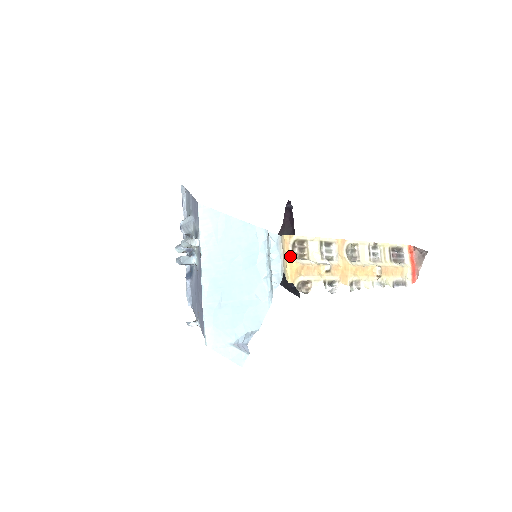
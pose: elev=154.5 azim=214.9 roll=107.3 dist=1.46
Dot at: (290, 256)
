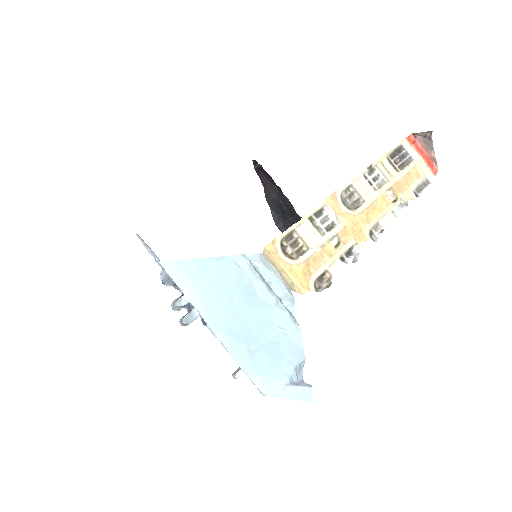
Dot at: (286, 264)
